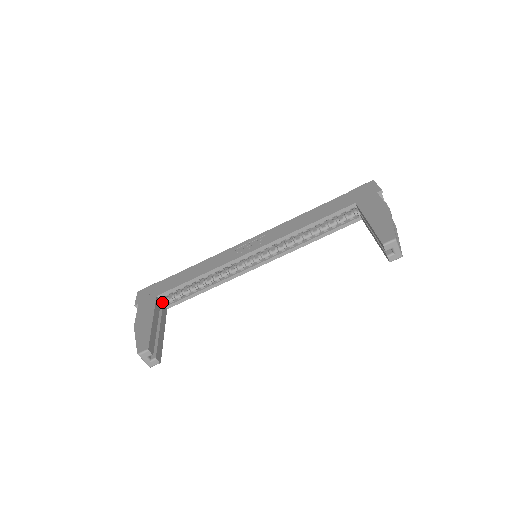
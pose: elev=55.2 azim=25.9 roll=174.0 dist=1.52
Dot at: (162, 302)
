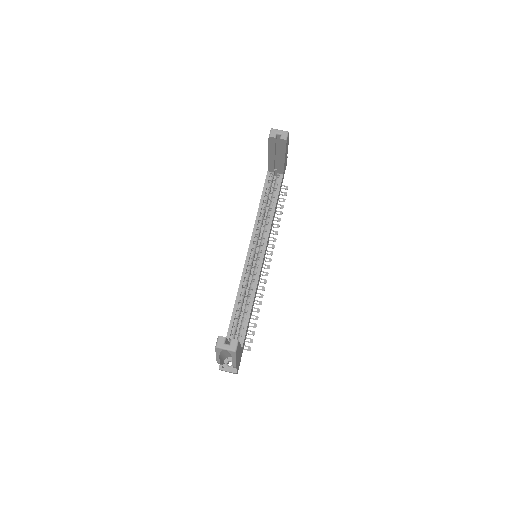
Dot at: occluded
